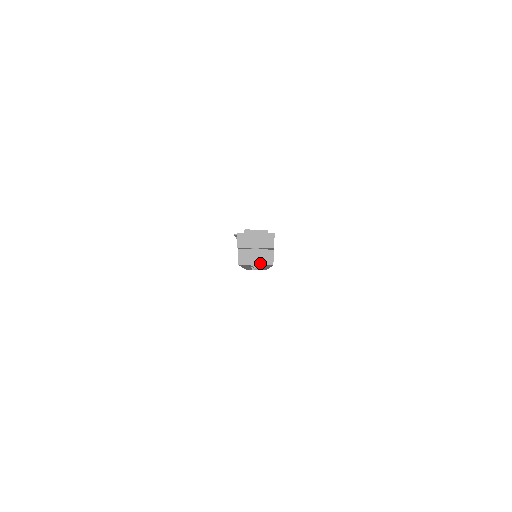
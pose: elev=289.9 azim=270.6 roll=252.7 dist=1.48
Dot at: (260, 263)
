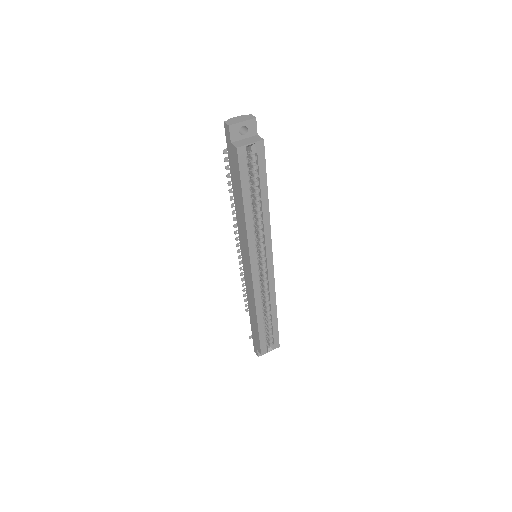
Dot at: (253, 142)
